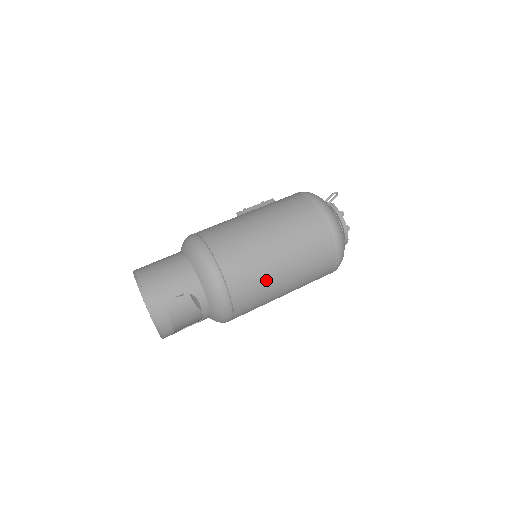
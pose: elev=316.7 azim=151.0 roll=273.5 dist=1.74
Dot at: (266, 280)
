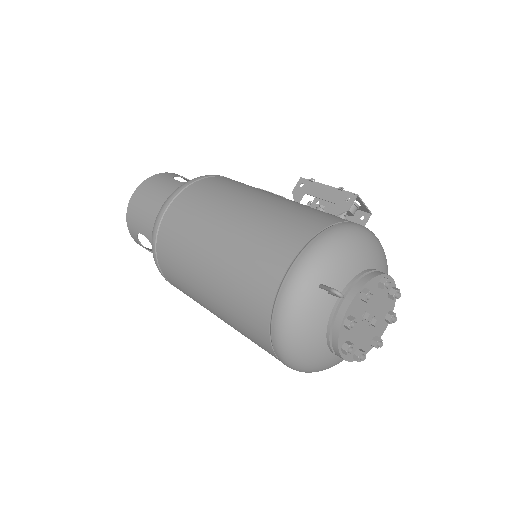
Dot at: (195, 298)
